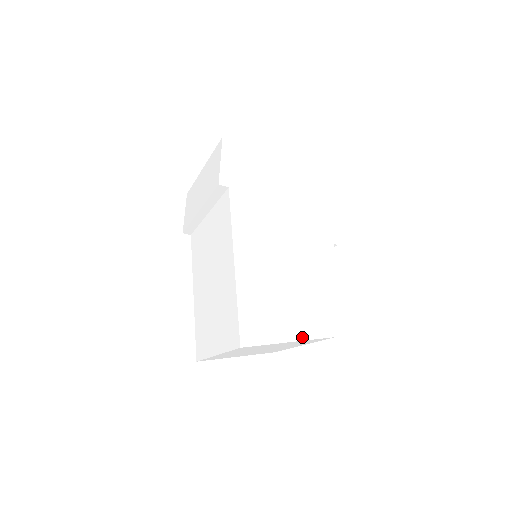
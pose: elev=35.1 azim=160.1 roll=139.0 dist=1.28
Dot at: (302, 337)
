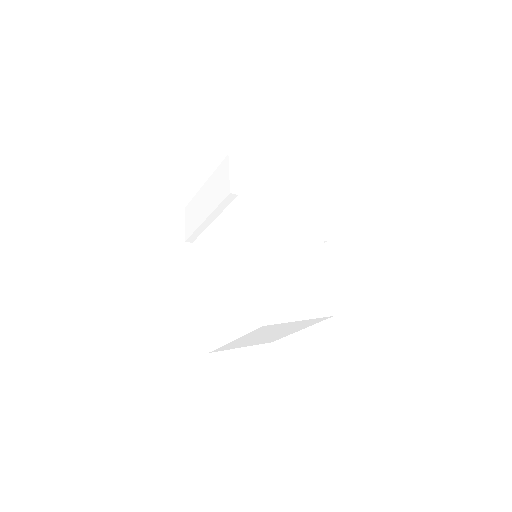
Dot at: (309, 316)
